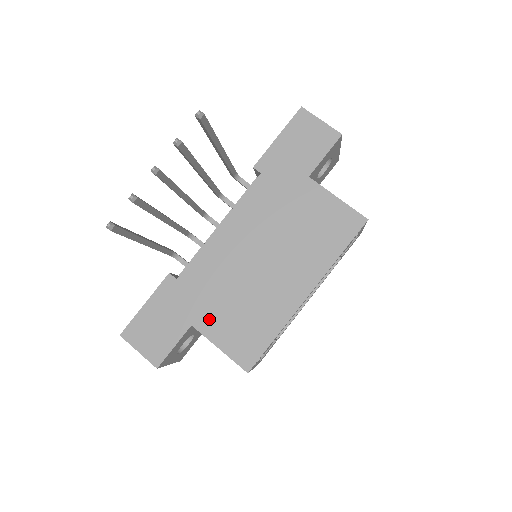
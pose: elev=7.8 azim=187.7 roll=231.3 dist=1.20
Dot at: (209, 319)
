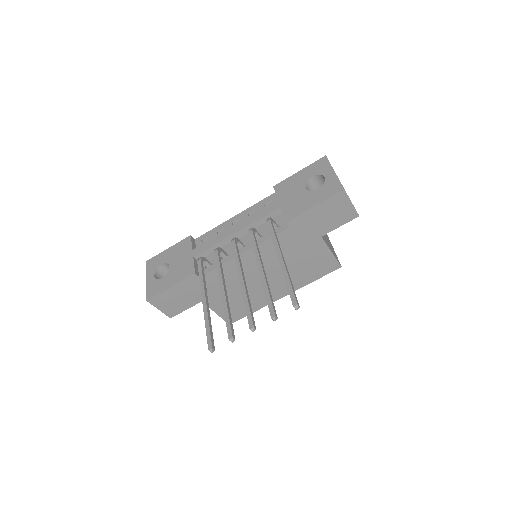
Dot at: (215, 300)
